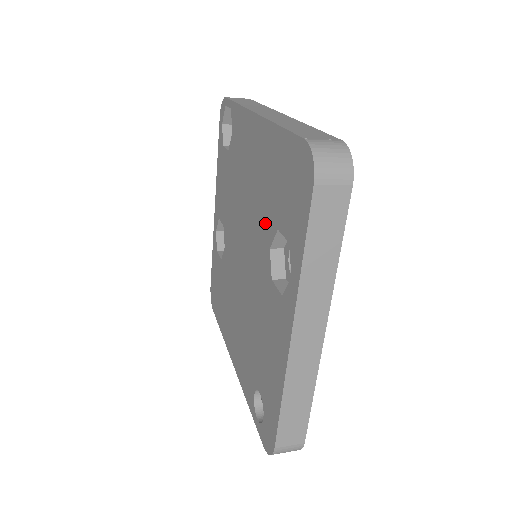
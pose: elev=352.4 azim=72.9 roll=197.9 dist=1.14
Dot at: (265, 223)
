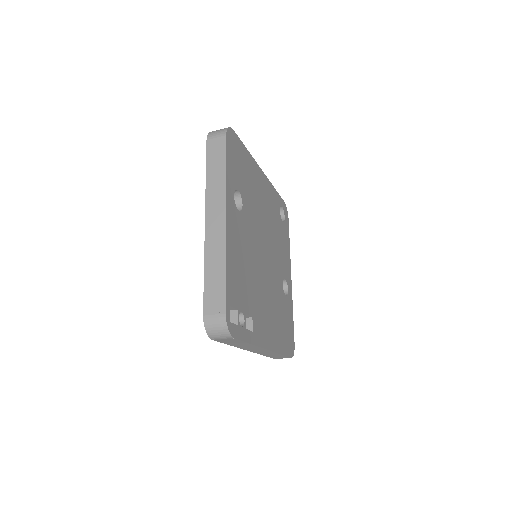
Dot at: occluded
